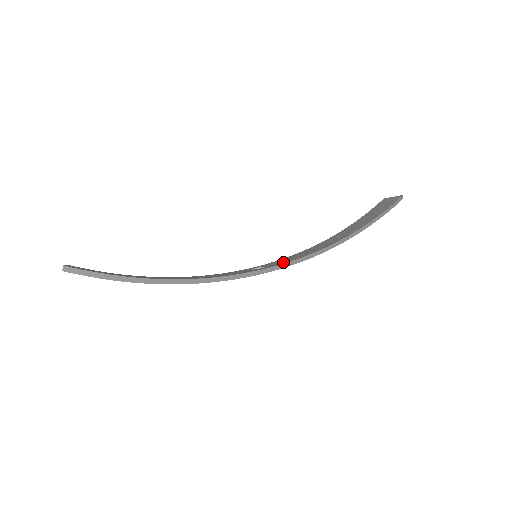
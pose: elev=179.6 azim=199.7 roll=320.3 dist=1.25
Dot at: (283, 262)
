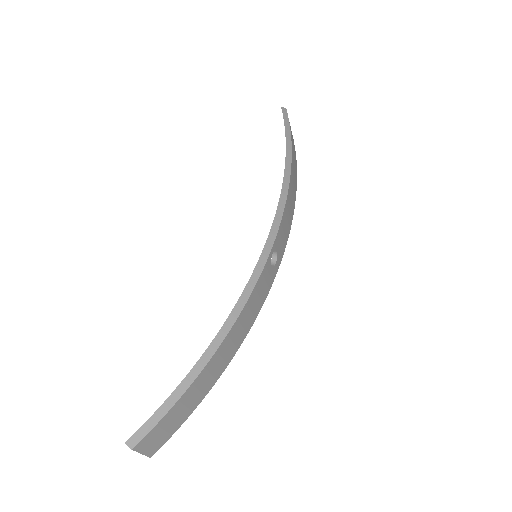
Dot at: occluded
